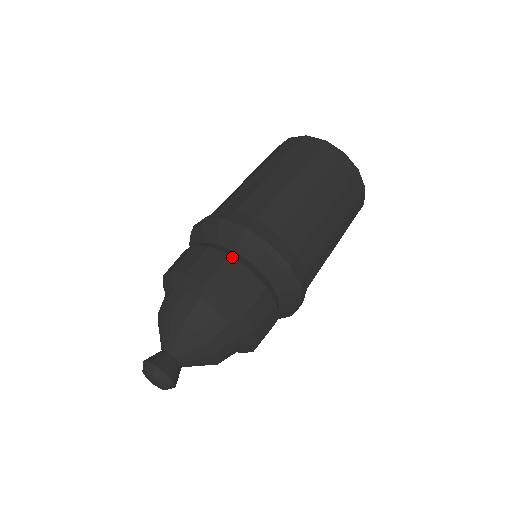
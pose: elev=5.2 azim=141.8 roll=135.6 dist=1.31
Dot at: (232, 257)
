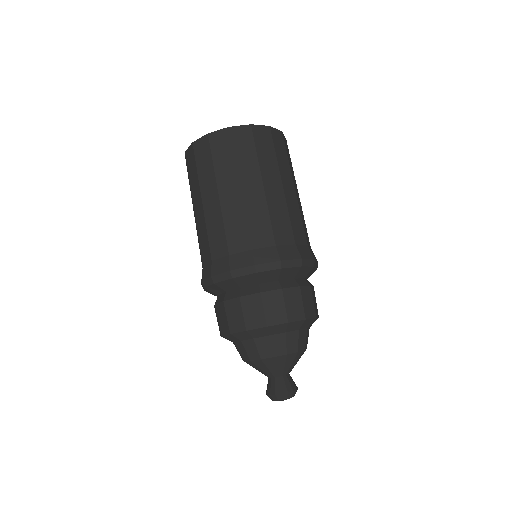
Dot at: (226, 301)
